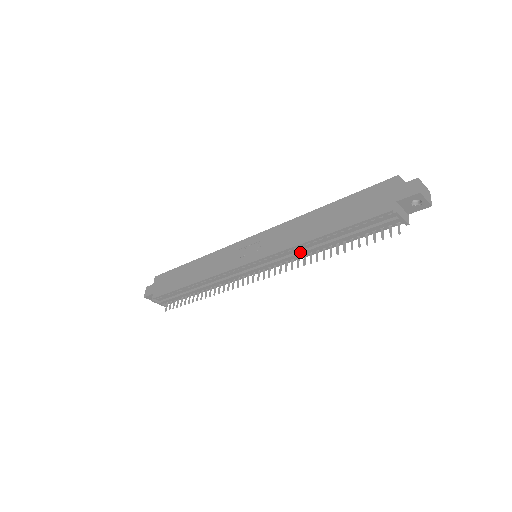
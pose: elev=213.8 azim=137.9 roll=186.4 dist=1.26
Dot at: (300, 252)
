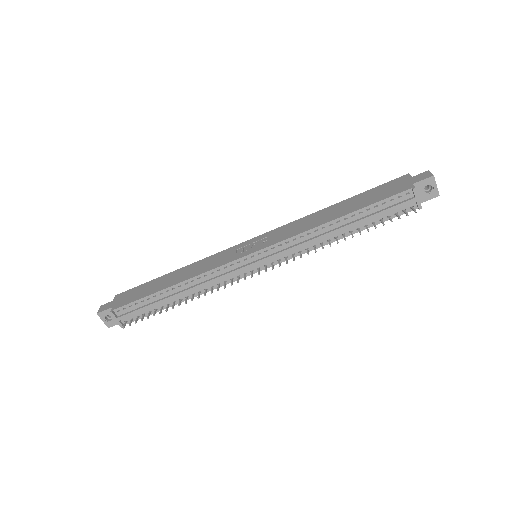
Dot at: (313, 238)
